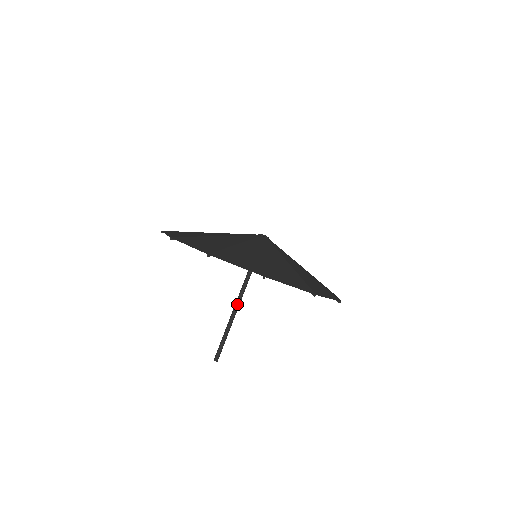
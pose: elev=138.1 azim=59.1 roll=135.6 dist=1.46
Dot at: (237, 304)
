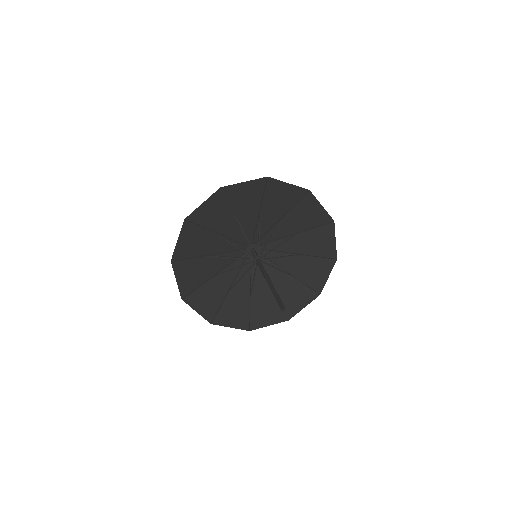
Dot at: (268, 276)
